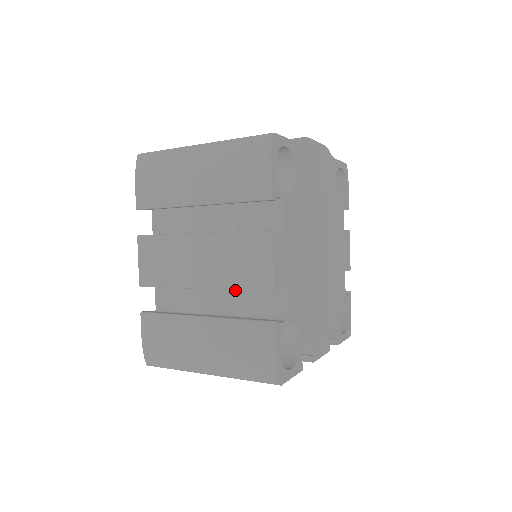
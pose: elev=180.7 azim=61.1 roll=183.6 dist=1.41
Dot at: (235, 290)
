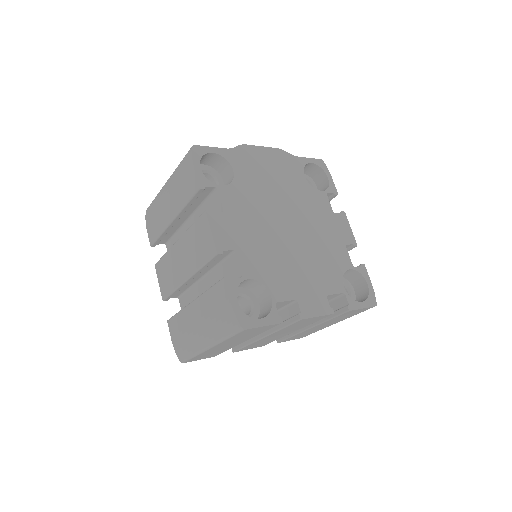
Dot at: (213, 274)
